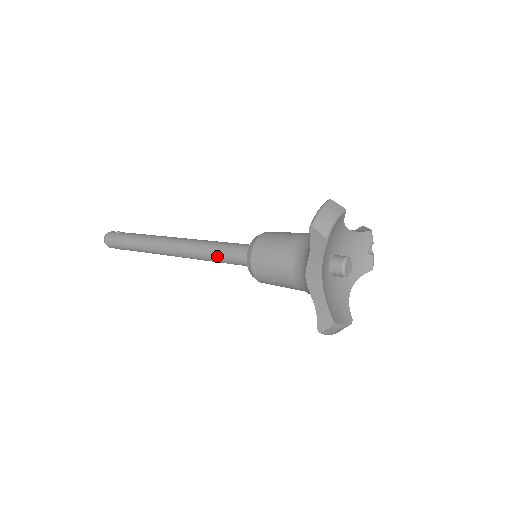
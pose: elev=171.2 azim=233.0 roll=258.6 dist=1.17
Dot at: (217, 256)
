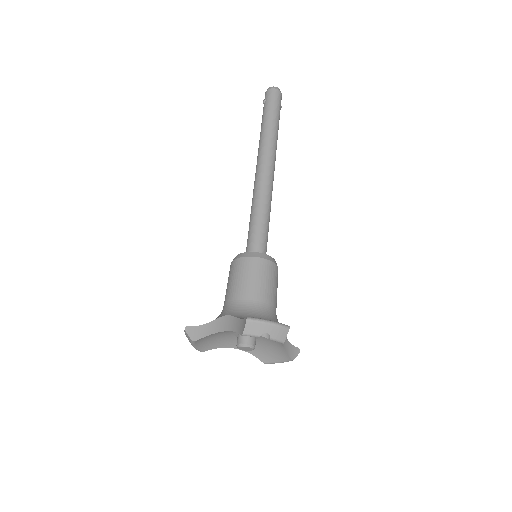
Dot at: occluded
